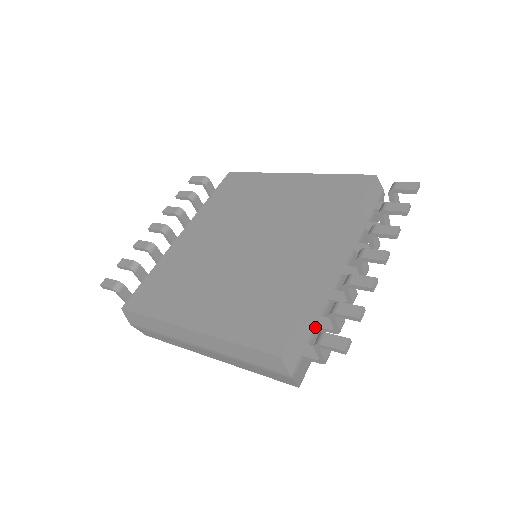
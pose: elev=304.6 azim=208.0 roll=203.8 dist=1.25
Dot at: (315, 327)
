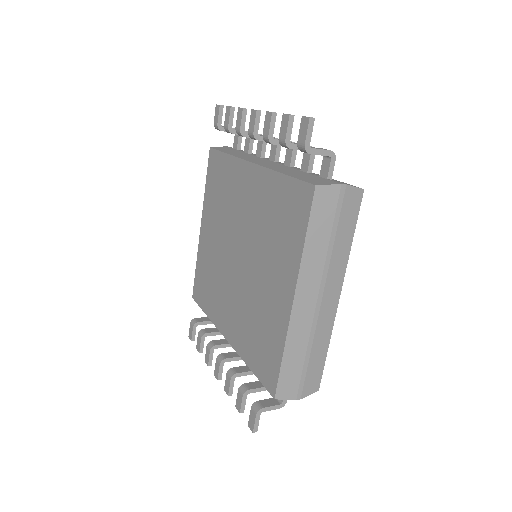
Dot at: (308, 173)
